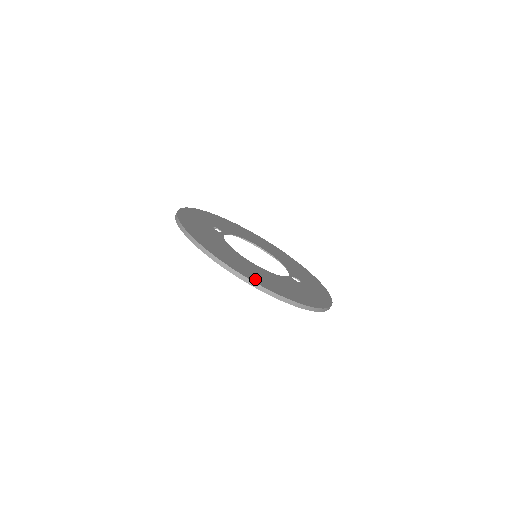
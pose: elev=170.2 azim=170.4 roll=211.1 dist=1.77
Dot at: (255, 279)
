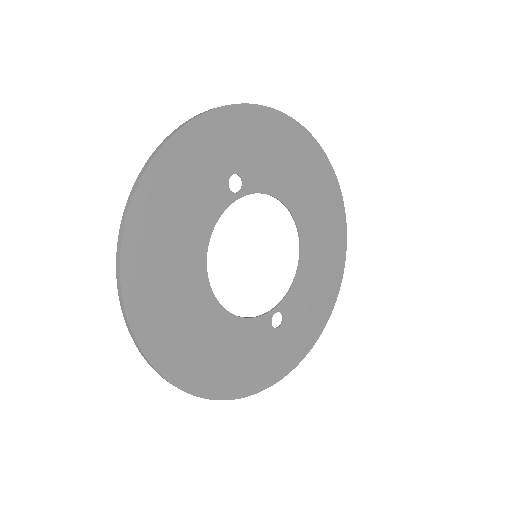
Dot at: (159, 349)
